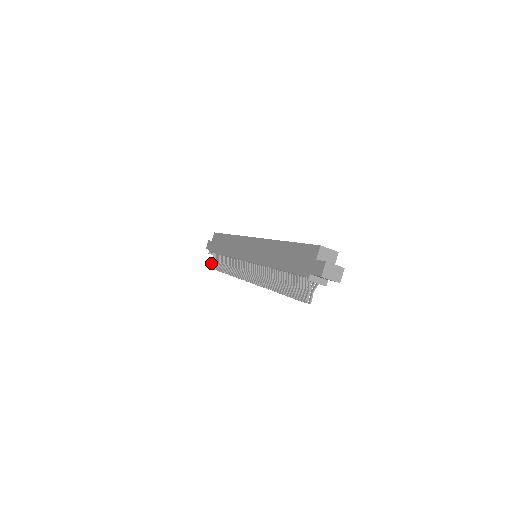
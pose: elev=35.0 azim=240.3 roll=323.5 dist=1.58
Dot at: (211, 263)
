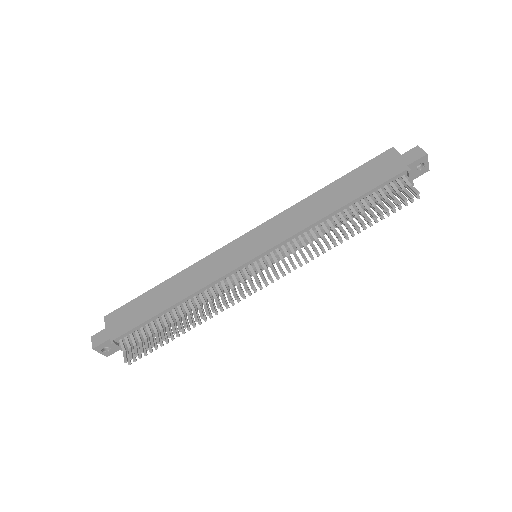
Dot at: (123, 355)
